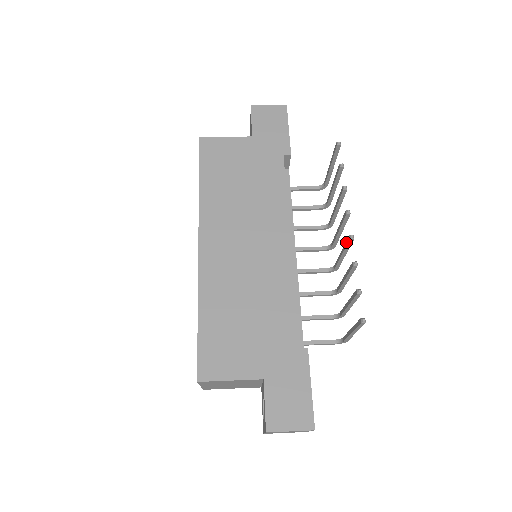
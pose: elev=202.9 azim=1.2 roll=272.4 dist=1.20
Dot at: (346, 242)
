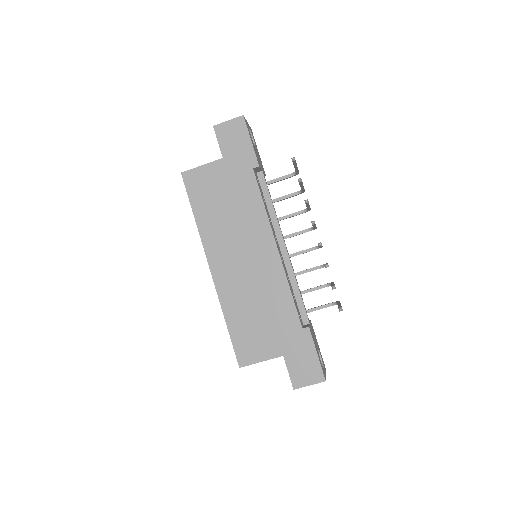
Dot at: occluded
